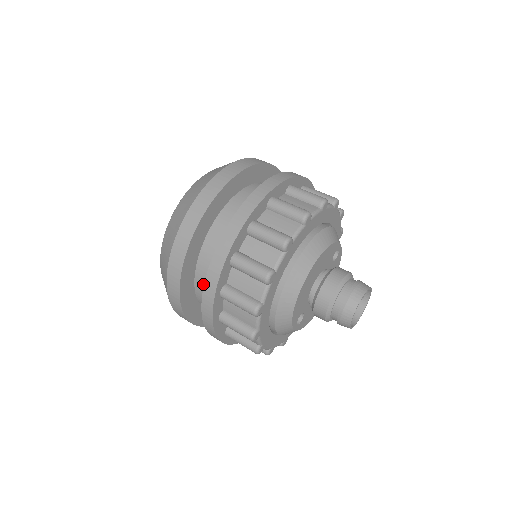
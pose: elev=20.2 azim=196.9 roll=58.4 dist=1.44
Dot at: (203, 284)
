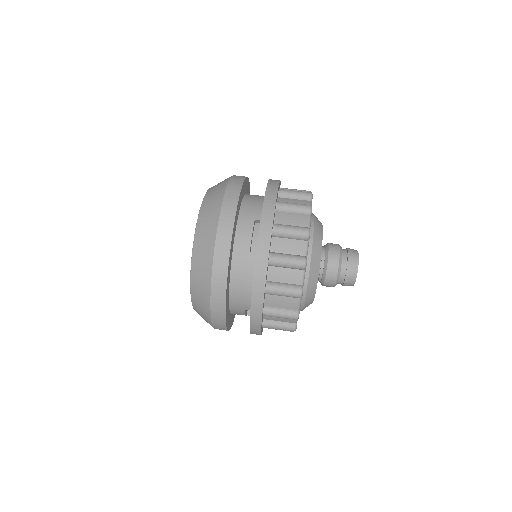
Dot at: (239, 290)
